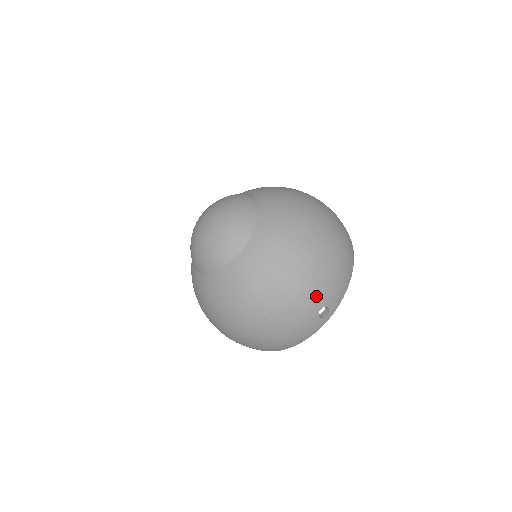
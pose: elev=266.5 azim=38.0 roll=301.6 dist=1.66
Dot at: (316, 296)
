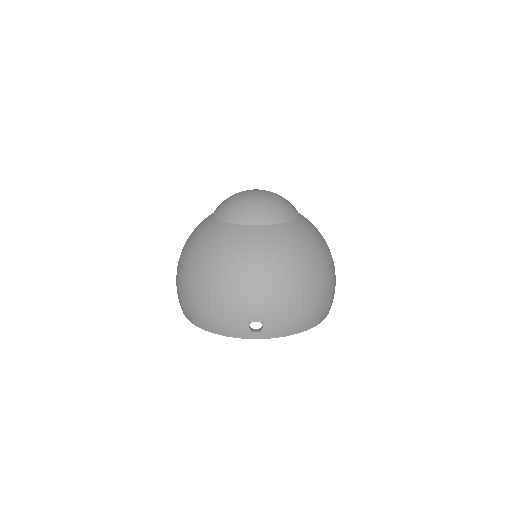
Dot at: (265, 307)
